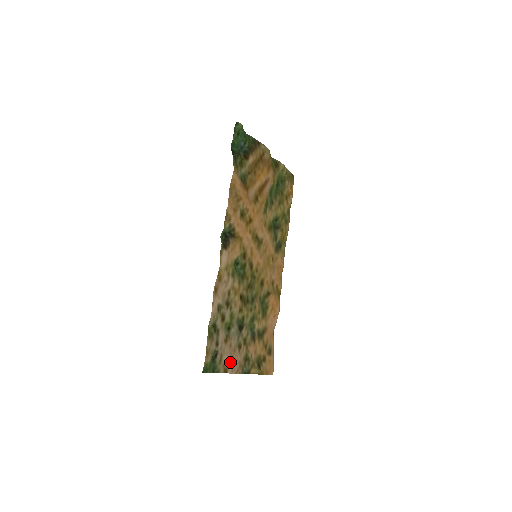
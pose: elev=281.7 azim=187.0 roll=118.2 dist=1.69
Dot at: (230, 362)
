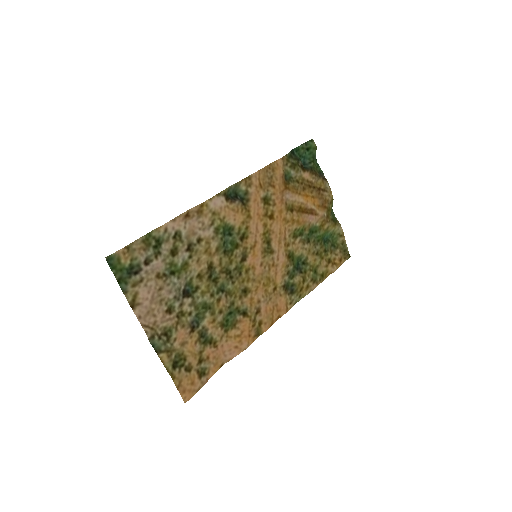
Dot at: (146, 304)
